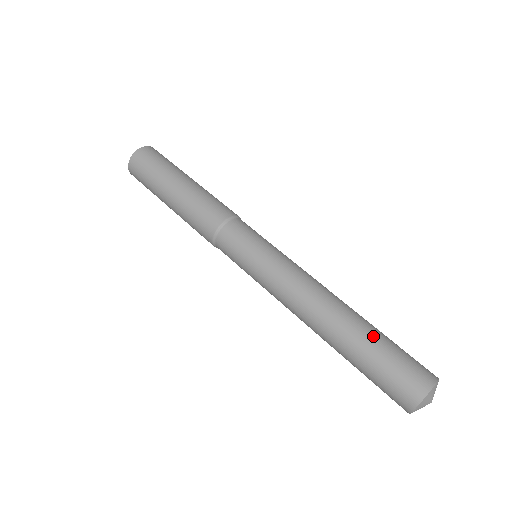
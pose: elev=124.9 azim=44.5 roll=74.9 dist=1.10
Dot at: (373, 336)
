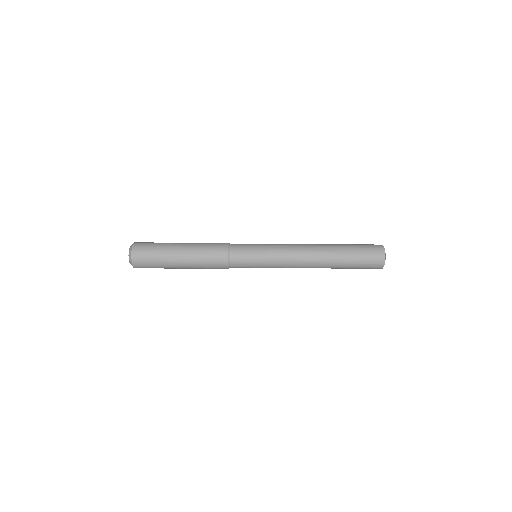
Dot at: (346, 258)
